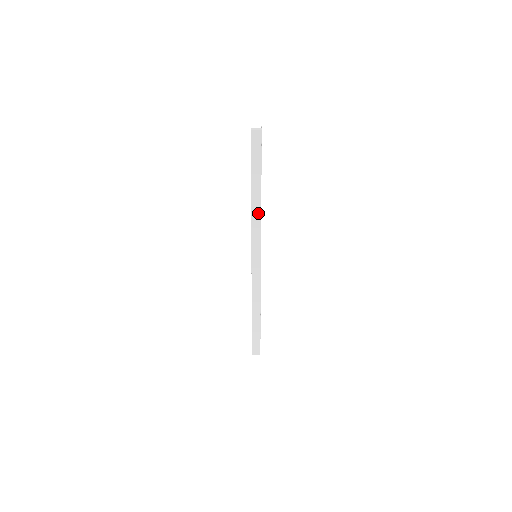
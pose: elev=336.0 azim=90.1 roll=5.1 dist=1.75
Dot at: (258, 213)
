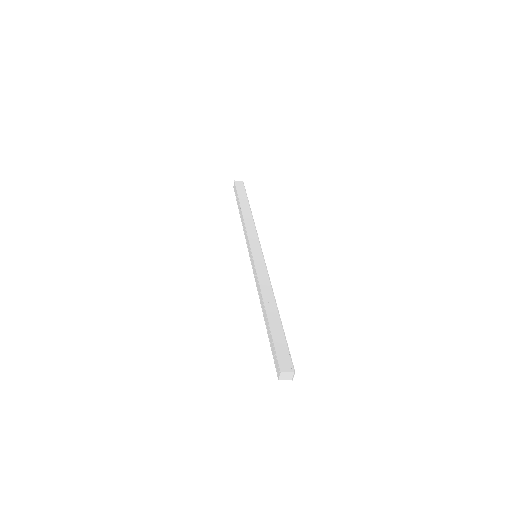
Dot at: (251, 221)
